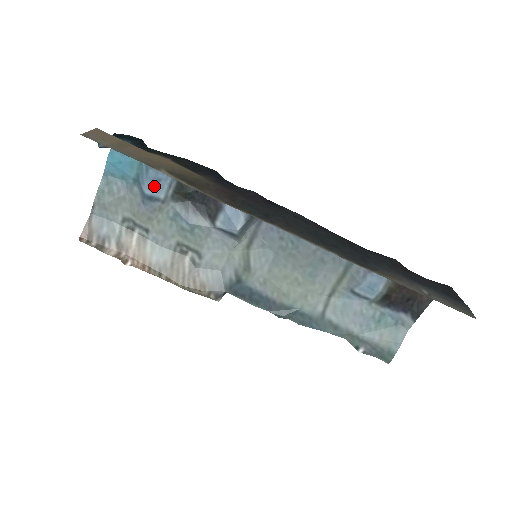
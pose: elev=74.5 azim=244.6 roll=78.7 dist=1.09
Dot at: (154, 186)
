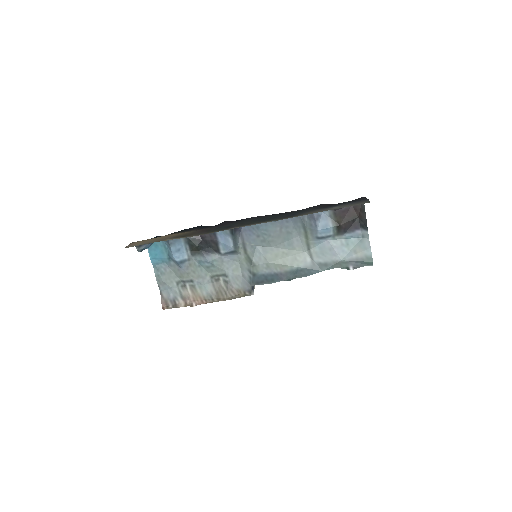
Dot at: (179, 255)
